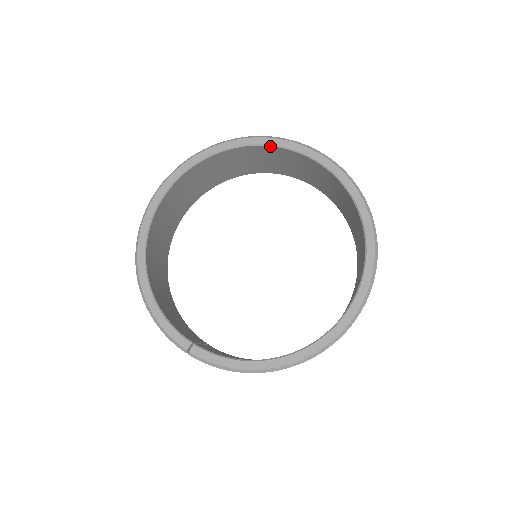
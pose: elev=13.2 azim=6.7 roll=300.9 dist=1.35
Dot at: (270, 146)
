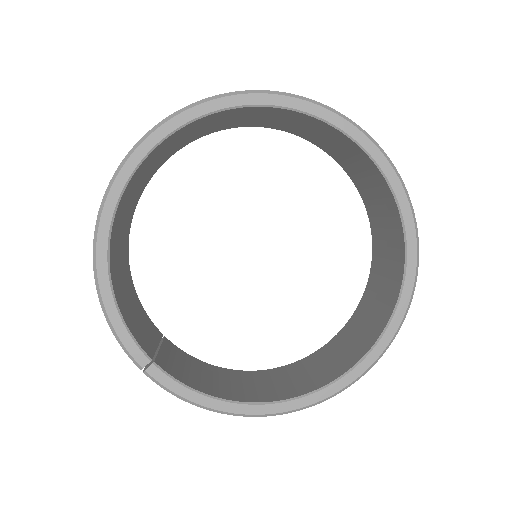
Dot at: (326, 122)
